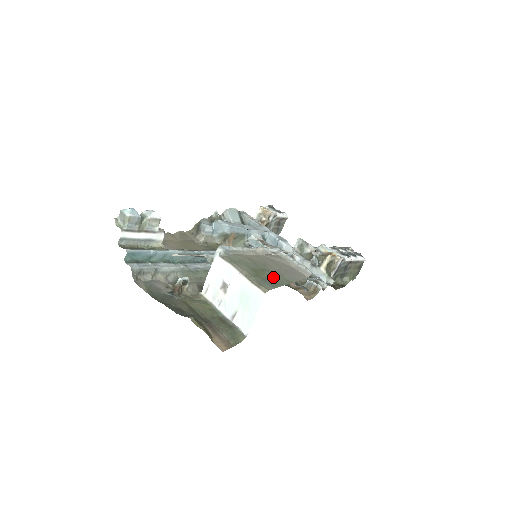
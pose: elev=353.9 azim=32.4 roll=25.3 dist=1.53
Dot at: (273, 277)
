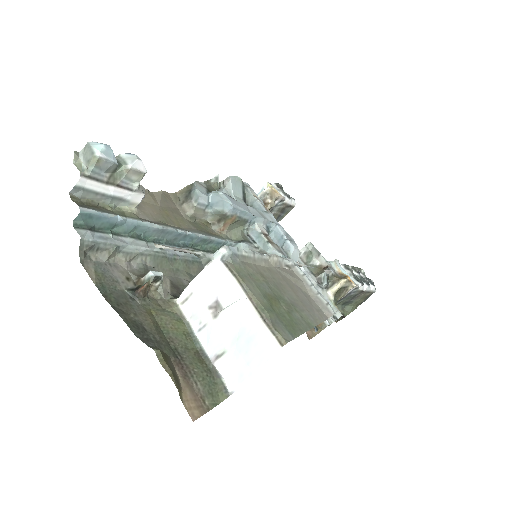
Dot at: (290, 314)
